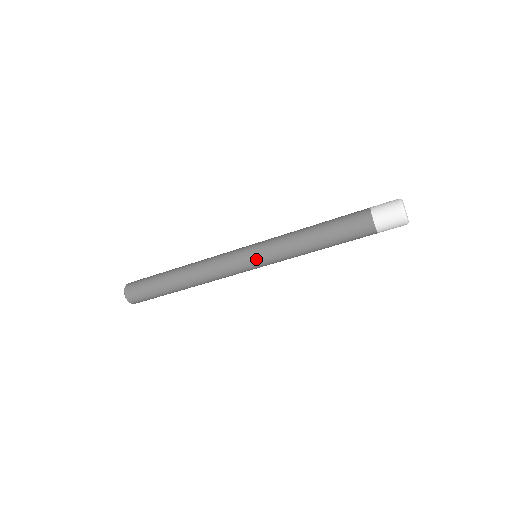
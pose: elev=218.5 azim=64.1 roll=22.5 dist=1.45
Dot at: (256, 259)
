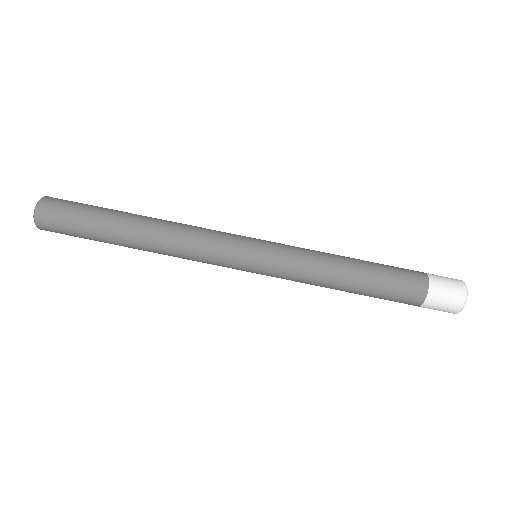
Dot at: (264, 240)
